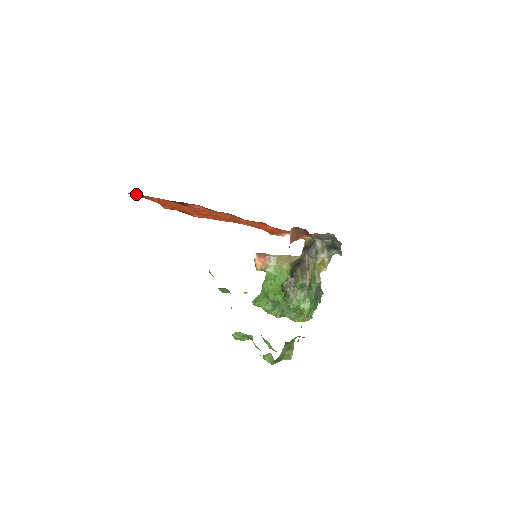
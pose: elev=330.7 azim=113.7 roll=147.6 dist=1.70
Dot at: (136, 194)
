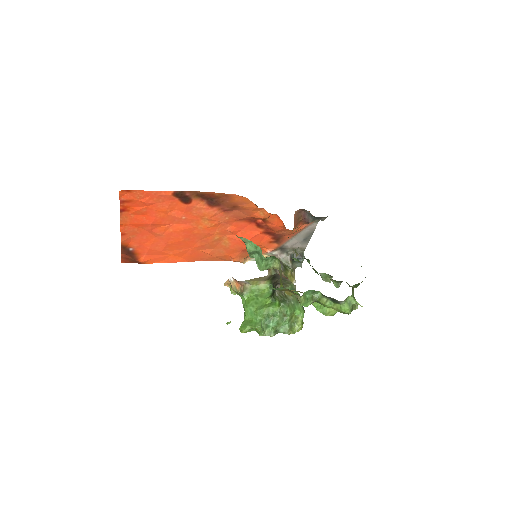
Dot at: (128, 193)
